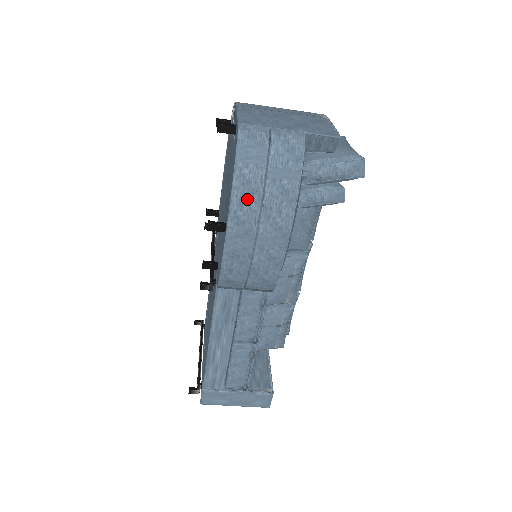
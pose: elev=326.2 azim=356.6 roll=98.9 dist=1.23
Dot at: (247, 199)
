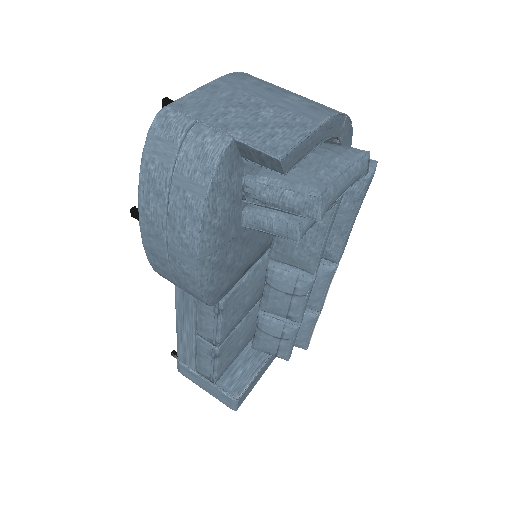
Dot at: (153, 199)
